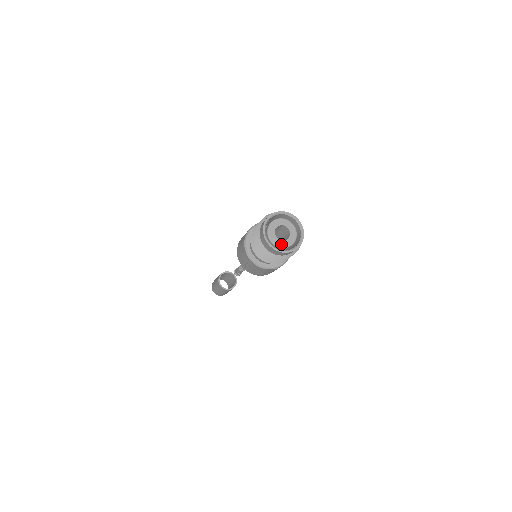
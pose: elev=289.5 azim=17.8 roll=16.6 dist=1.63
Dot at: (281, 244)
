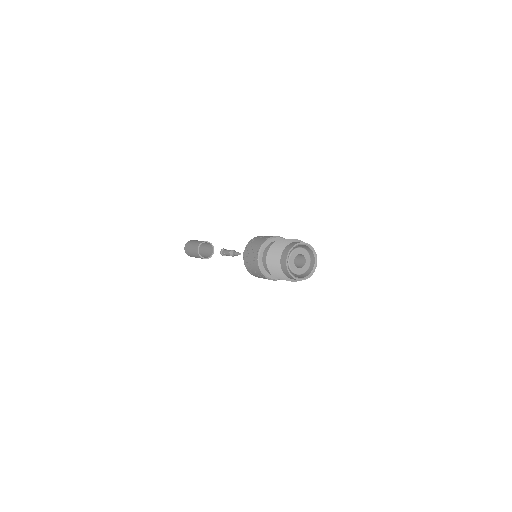
Dot at: (293, 267)
